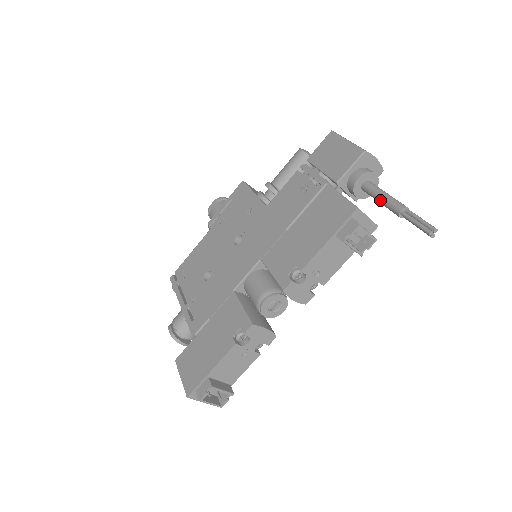
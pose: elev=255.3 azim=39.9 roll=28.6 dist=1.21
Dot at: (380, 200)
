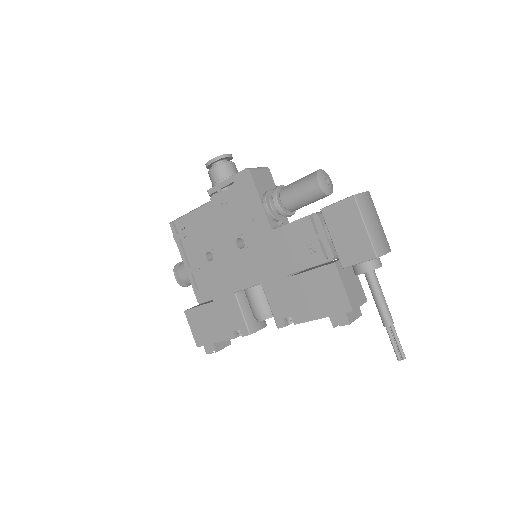
Dot at: (375, 301)
